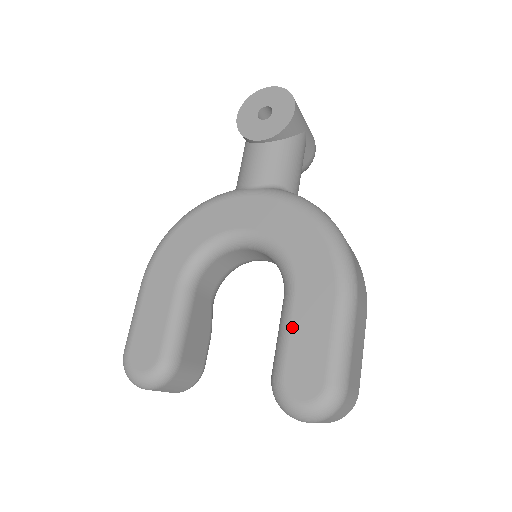
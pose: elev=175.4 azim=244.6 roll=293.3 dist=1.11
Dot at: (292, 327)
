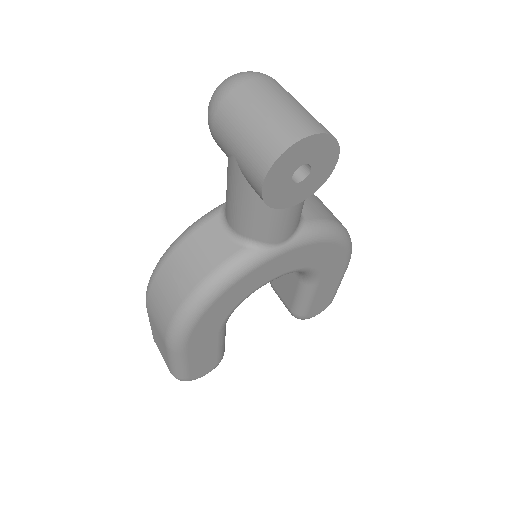
Dot at: (315, 297)
